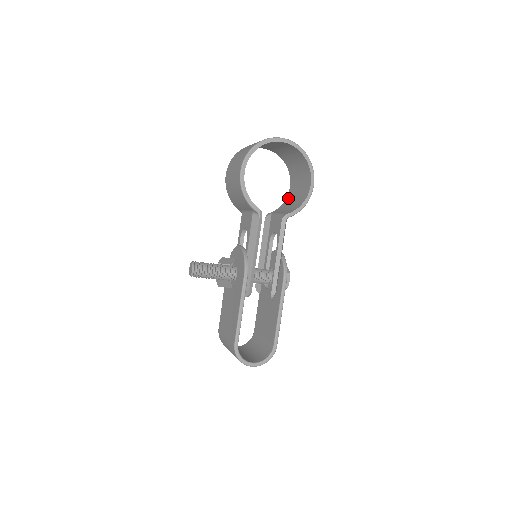
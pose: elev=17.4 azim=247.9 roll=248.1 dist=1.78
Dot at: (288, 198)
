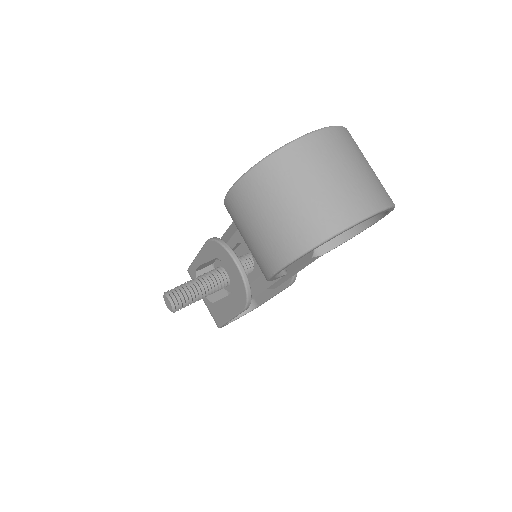
Dot at: occluded
